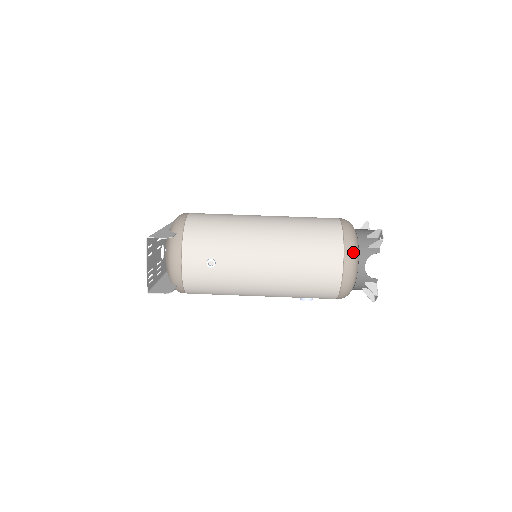
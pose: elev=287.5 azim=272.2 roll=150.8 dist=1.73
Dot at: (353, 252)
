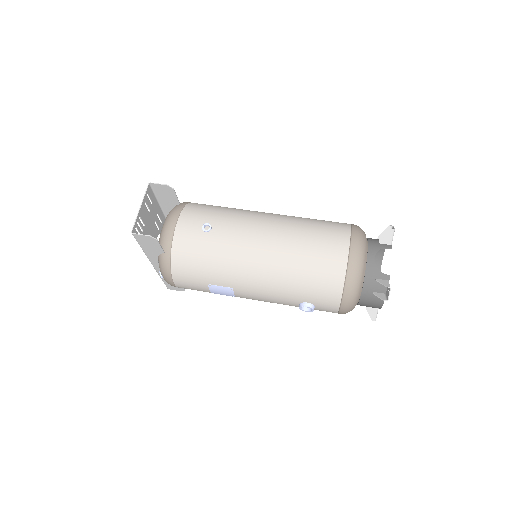
Dot at: (361, 238)
